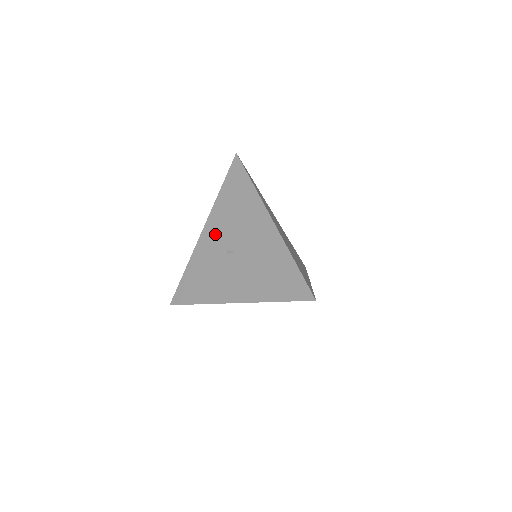
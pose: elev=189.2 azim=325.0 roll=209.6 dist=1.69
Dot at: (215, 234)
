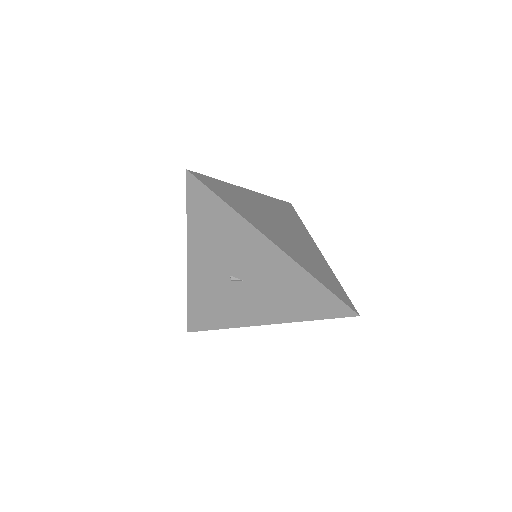
Dot at: (206, 264)
